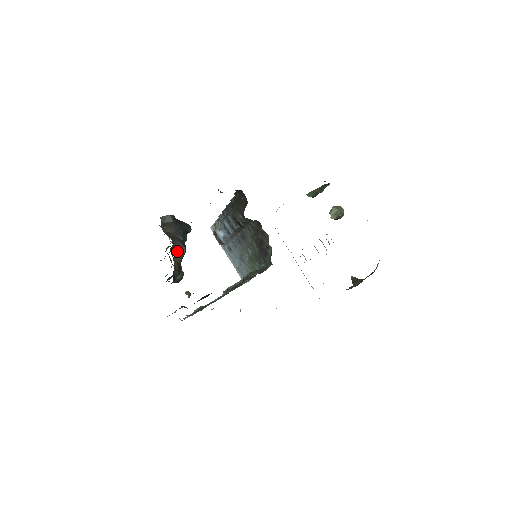
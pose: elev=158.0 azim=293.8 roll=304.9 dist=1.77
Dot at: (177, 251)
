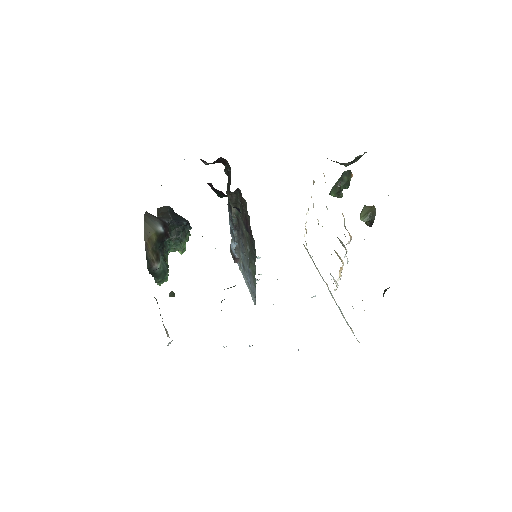
Dot at: (150, 224)
